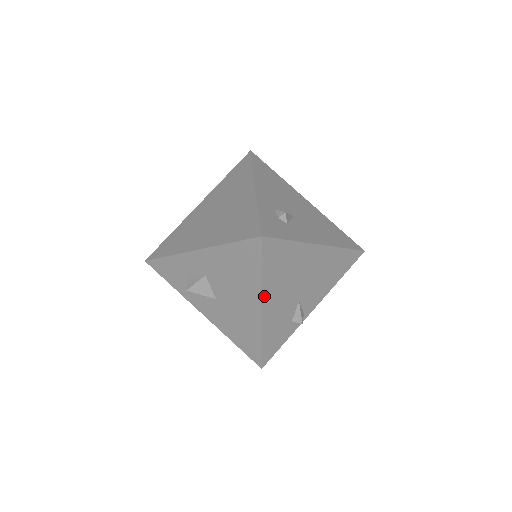
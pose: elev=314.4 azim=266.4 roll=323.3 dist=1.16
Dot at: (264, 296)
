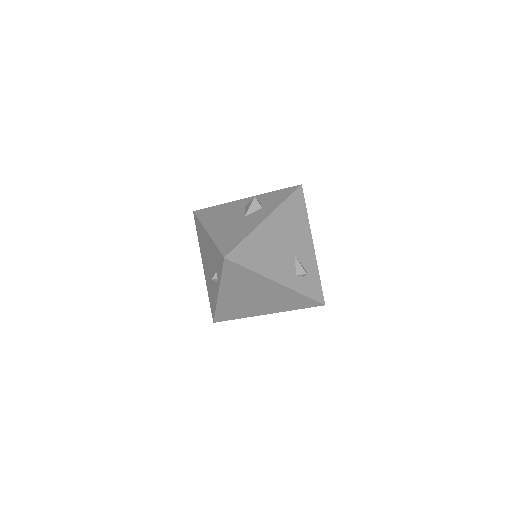
Dot at: occluded
